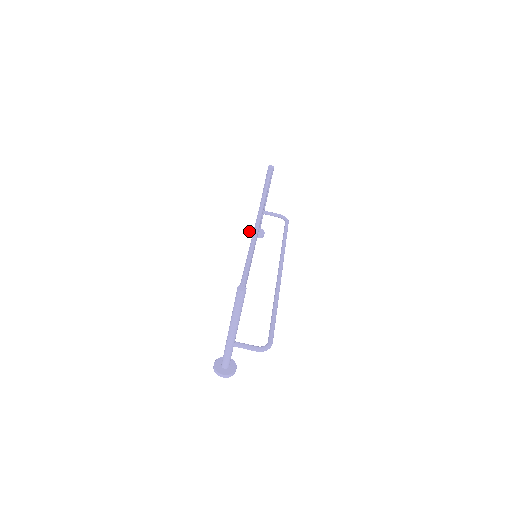
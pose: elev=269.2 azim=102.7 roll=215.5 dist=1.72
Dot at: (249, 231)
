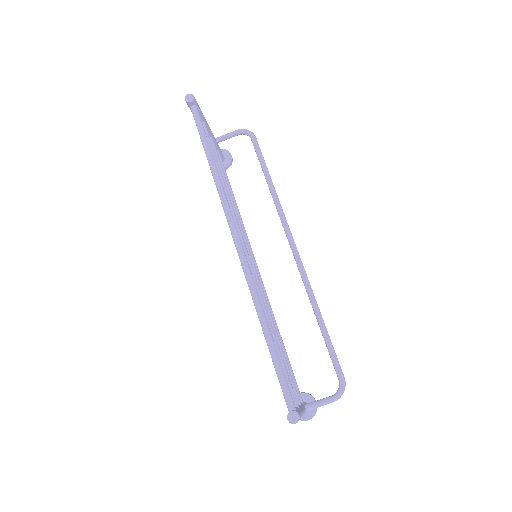
Dot at: occluded
